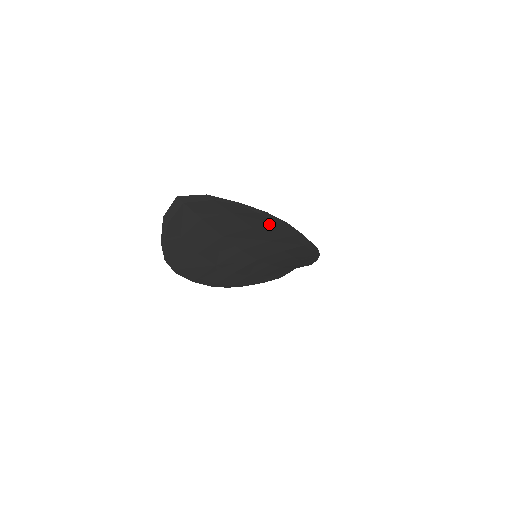
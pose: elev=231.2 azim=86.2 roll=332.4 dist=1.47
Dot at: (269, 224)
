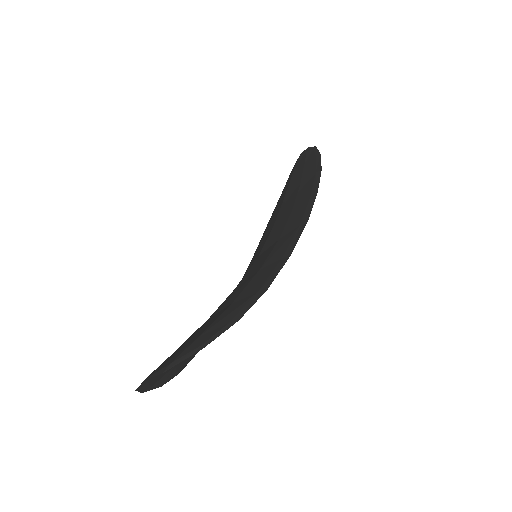
Dot at: occluded
